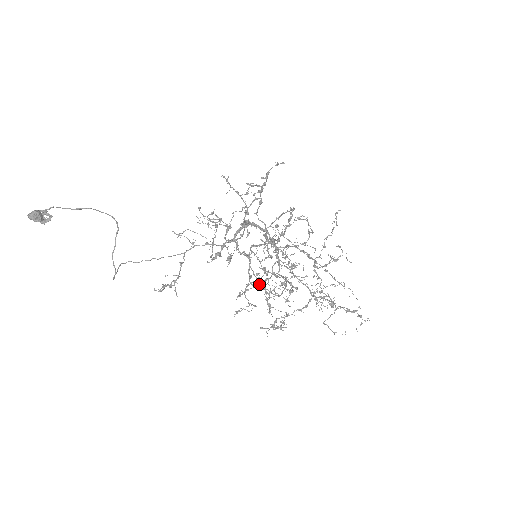
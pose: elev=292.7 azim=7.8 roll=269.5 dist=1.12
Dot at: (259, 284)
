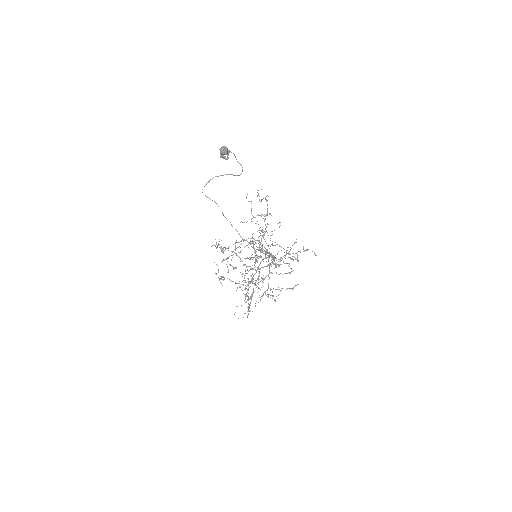
Dot at: occluded
